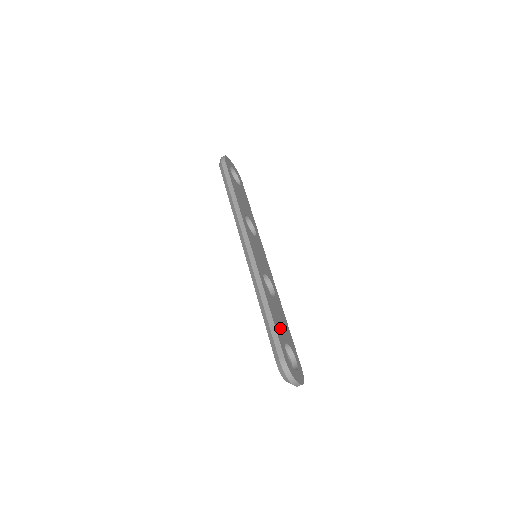
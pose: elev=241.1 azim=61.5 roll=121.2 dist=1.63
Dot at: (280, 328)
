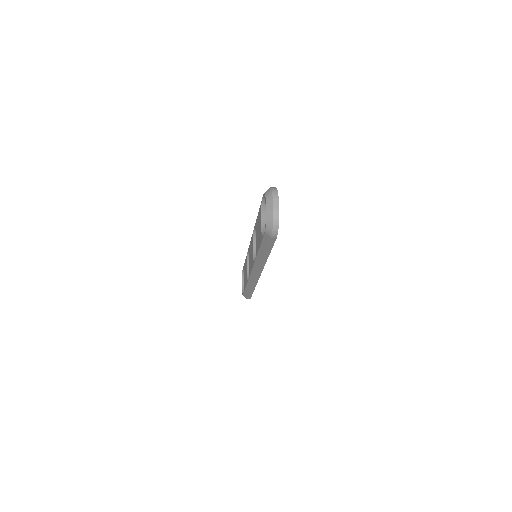
Dot at: occluded
